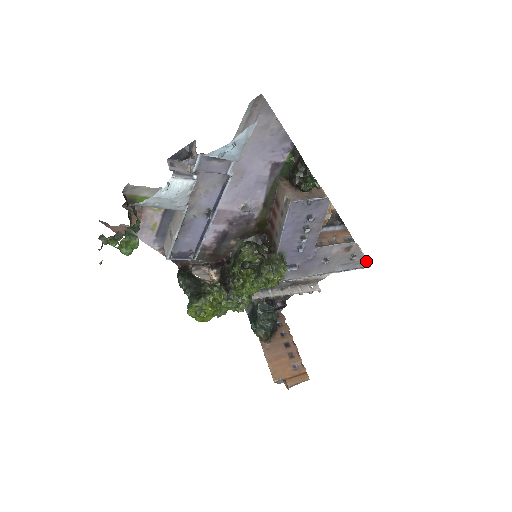
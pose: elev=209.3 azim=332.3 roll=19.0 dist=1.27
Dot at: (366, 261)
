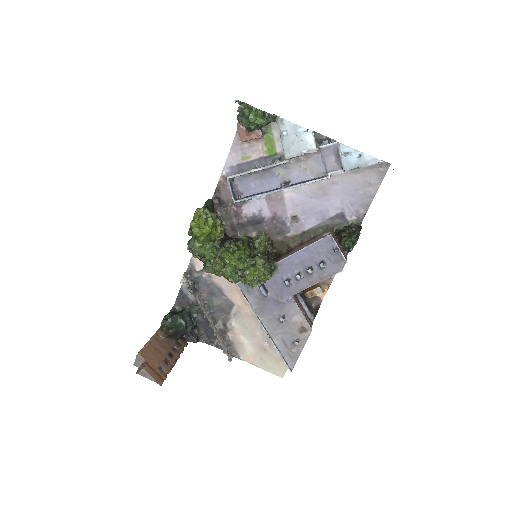
Dot at: (295, 362)
